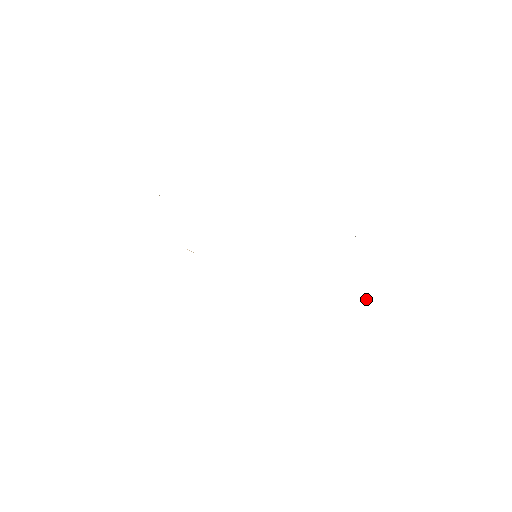
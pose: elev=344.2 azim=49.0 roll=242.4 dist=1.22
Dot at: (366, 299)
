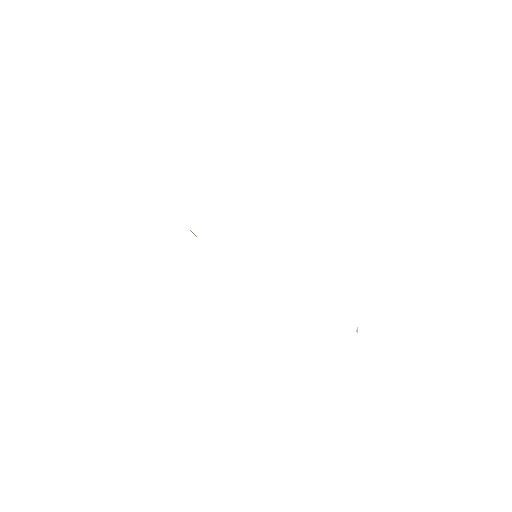
Dot at: (357, 330)
